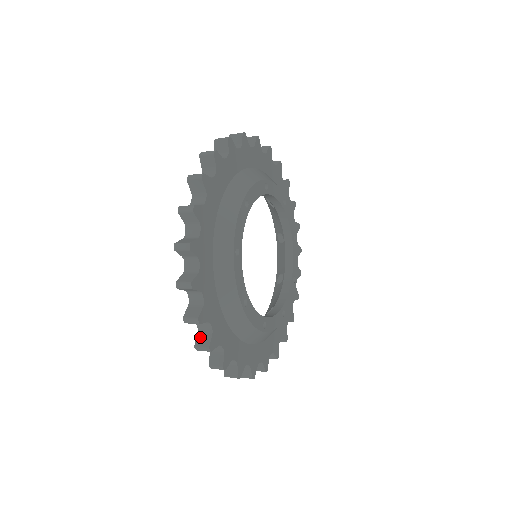
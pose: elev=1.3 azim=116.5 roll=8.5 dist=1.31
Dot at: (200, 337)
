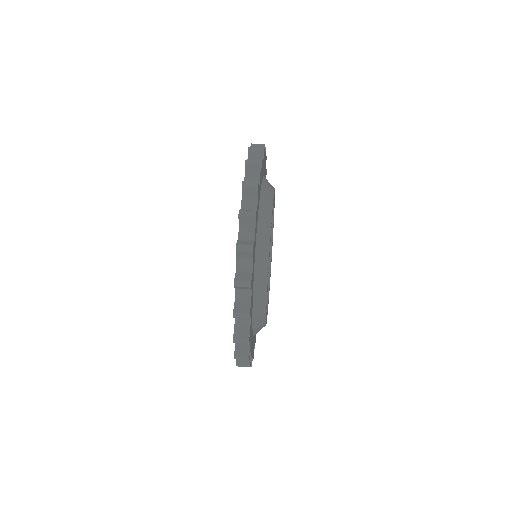
Dot at: (238, 348)
